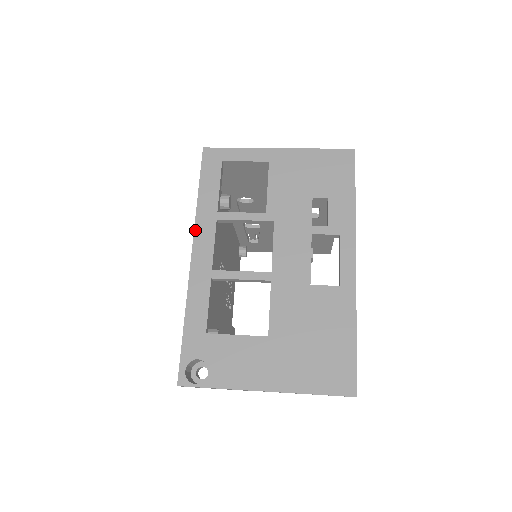
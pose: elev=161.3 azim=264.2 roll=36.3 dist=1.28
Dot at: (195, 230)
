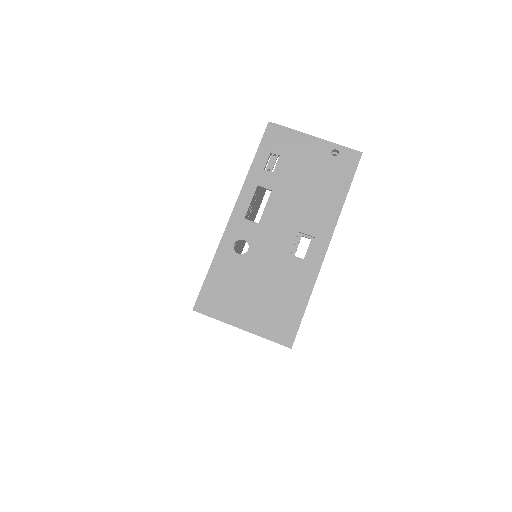
Dot at: occluded
